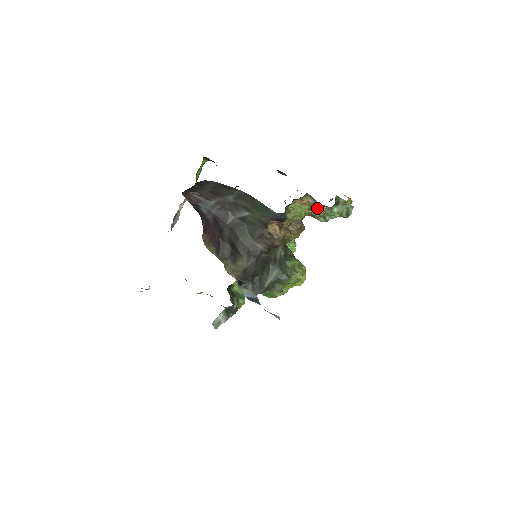
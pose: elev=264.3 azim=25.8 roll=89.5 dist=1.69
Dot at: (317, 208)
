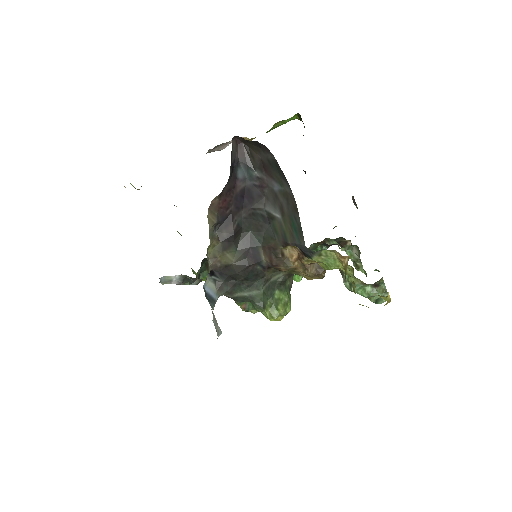
Dot at: (350, 276)
